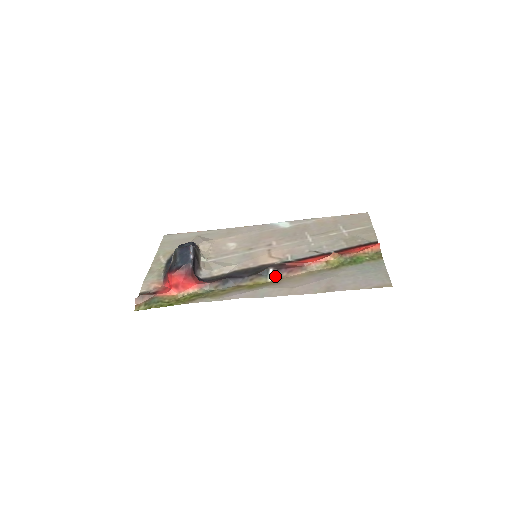
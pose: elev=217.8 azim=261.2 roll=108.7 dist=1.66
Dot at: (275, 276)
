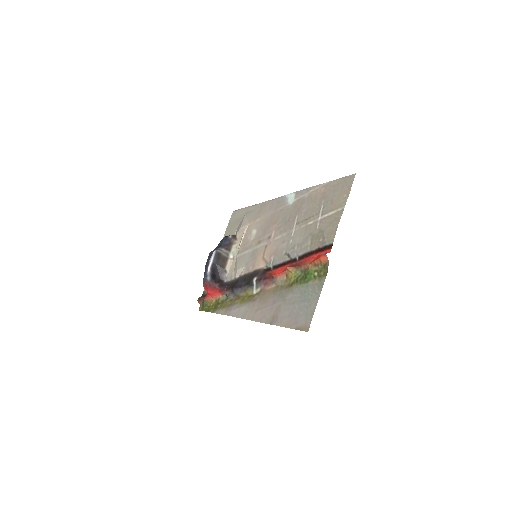
Dot at: (257, 288)
